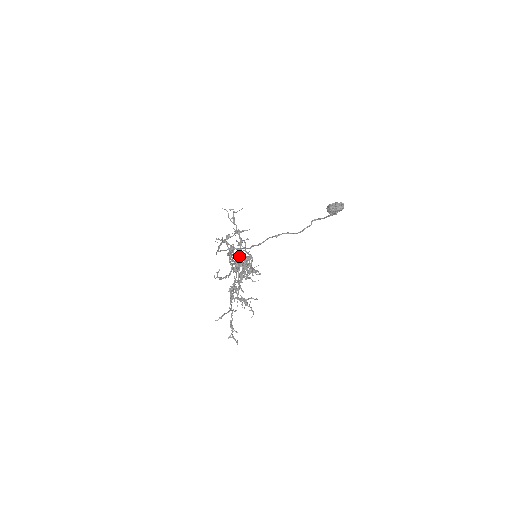
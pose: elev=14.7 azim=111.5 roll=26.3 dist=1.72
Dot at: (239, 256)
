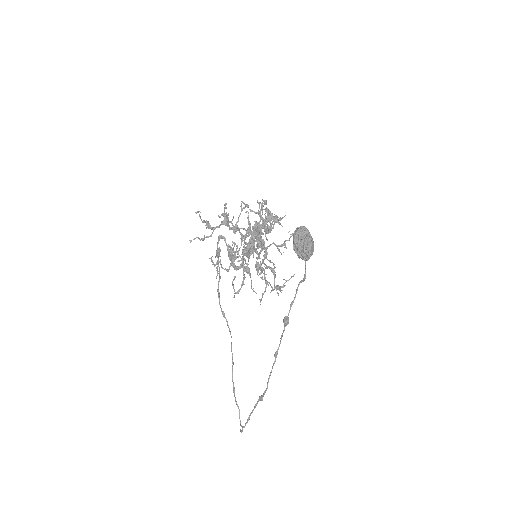
Dot at: (241, 260)
